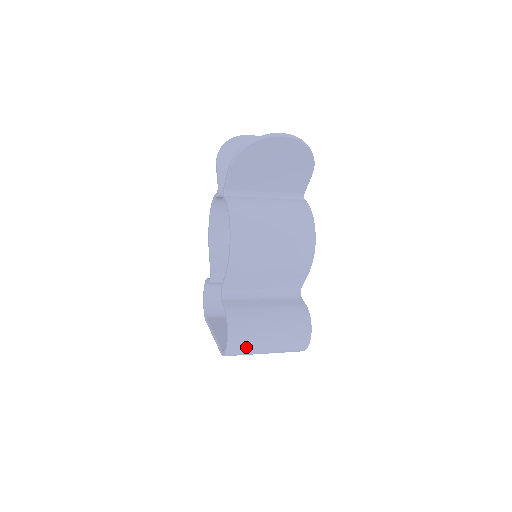
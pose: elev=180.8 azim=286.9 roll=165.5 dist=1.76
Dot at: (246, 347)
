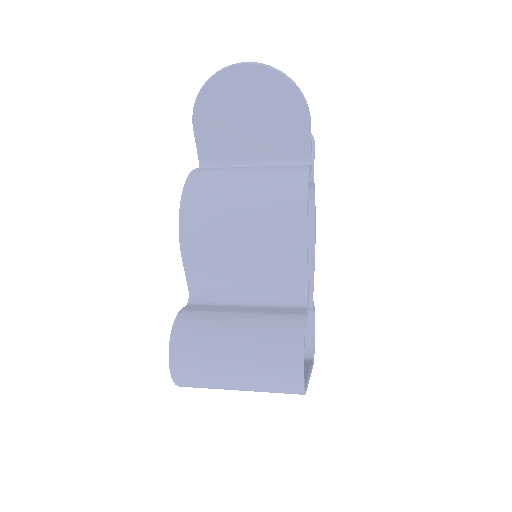
Dot at: (197, 368)
